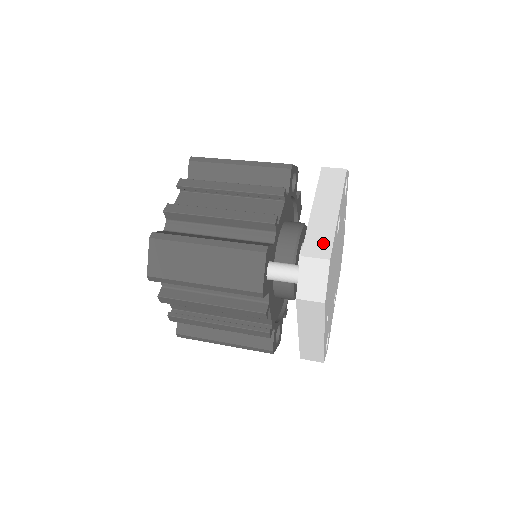
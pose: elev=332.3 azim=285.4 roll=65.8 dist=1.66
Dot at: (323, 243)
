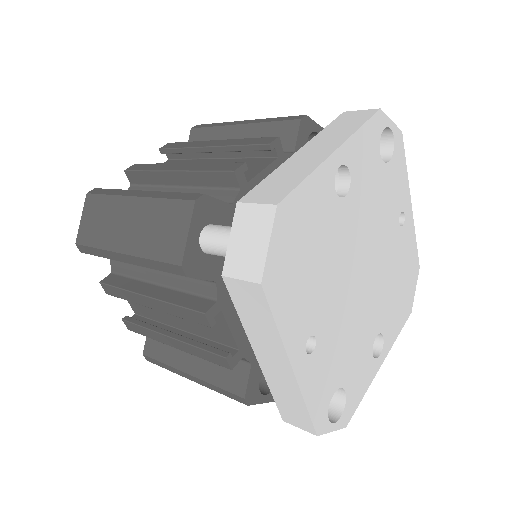
Dot at: (282, 186)
